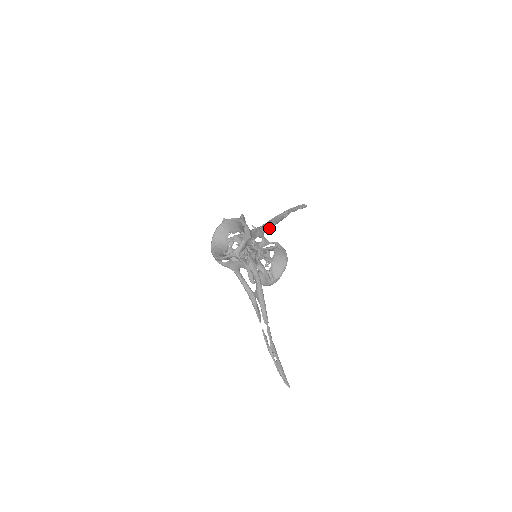
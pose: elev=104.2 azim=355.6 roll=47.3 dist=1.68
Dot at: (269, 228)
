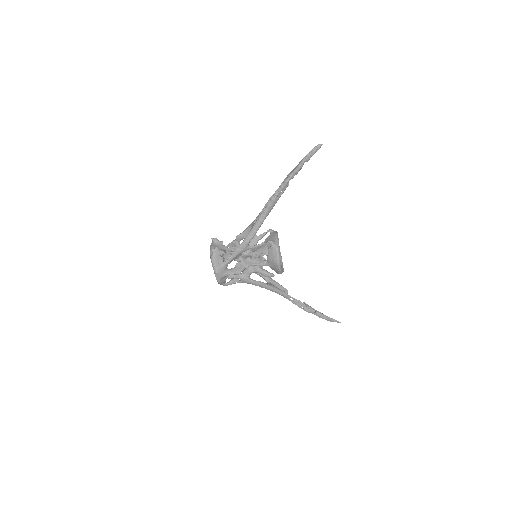
Dot at: (253, 236)
